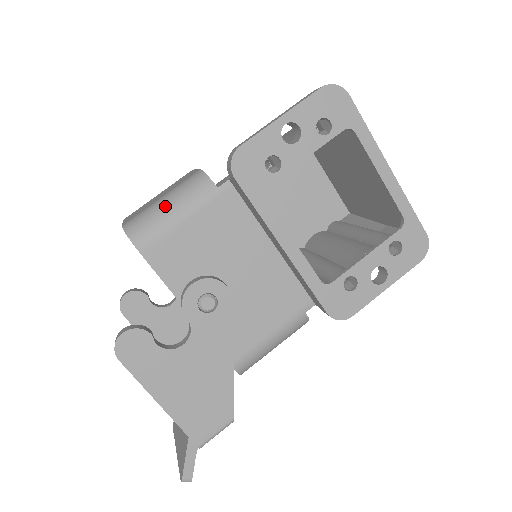
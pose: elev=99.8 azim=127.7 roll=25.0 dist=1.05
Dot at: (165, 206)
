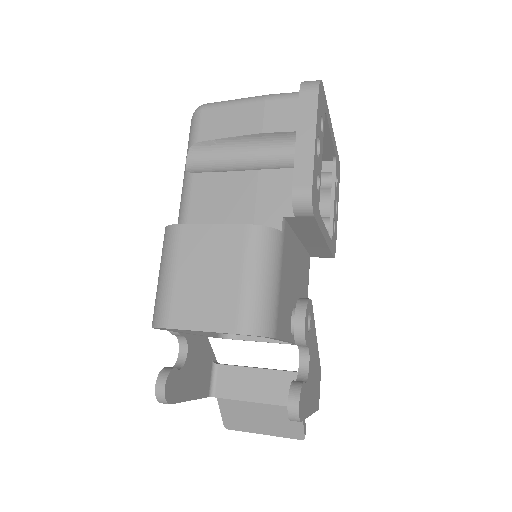
Dot at: (264, 283)
